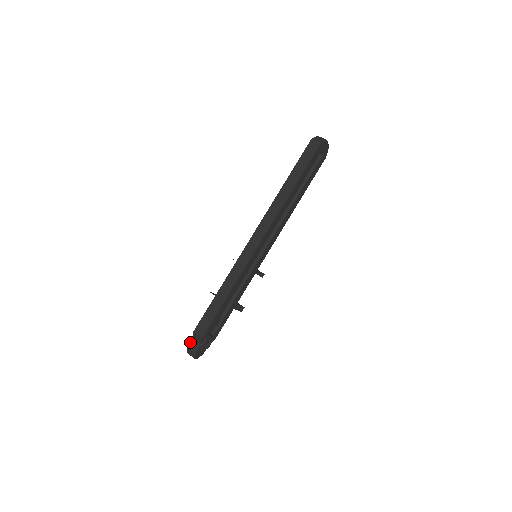
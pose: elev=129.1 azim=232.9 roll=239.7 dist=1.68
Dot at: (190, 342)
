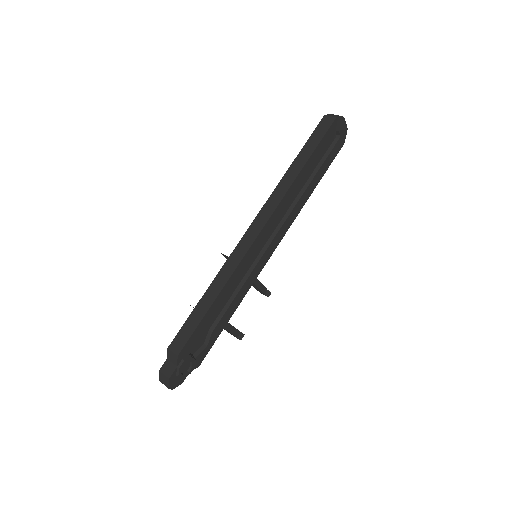
Dot at: (163, 364)
